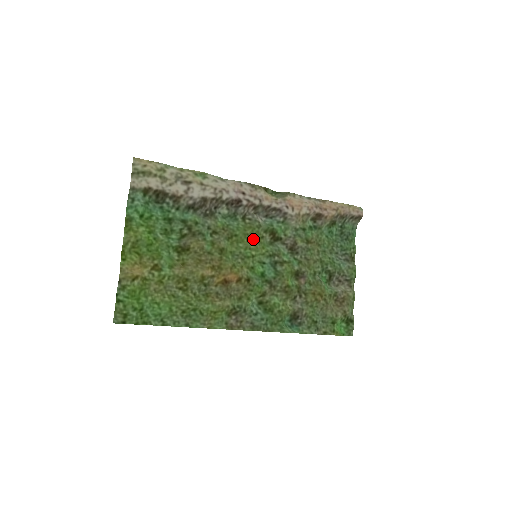
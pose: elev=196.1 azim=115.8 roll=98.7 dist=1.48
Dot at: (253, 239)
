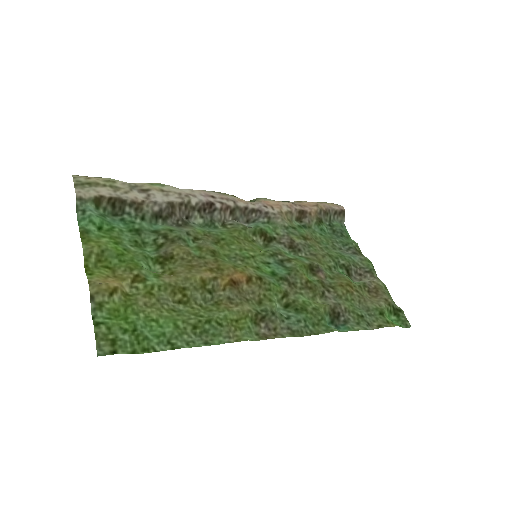
Dot at: (244, 241)
